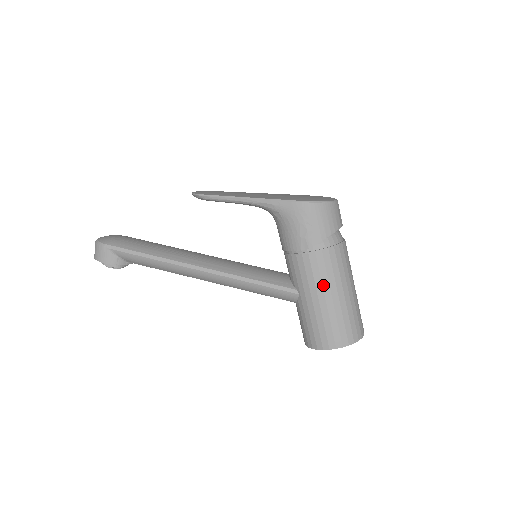
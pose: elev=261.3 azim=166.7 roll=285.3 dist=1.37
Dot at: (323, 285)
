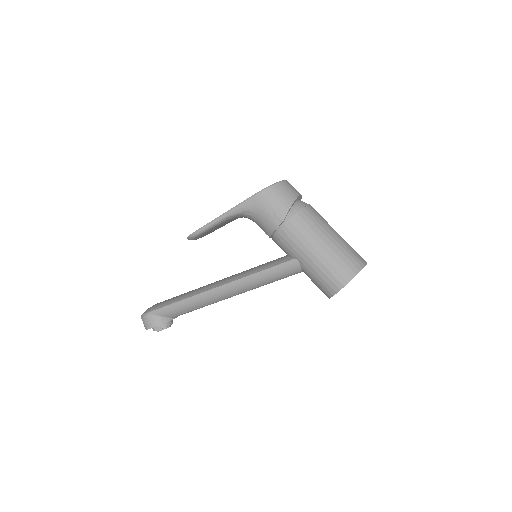
Dot at: (309, 241)
